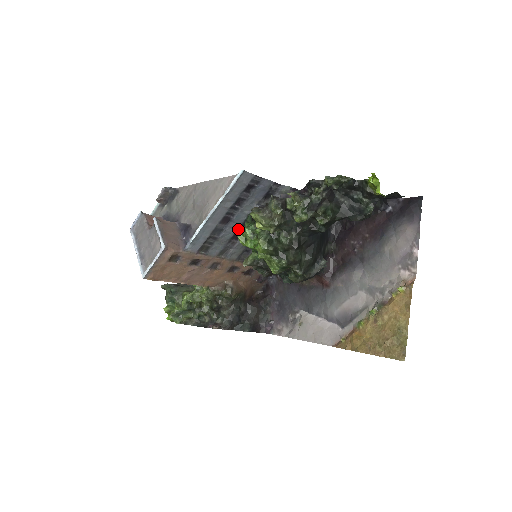
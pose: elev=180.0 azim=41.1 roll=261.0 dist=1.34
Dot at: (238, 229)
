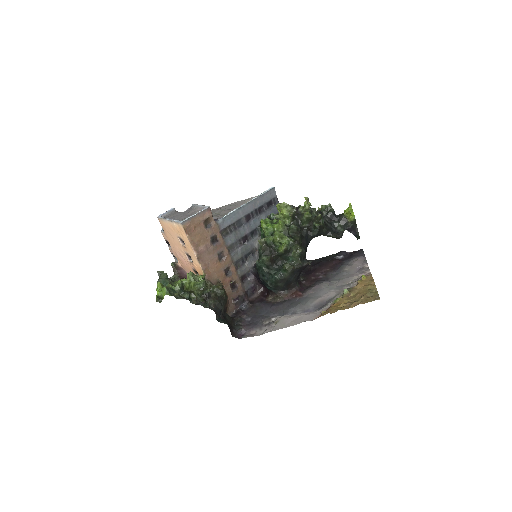
Dot at: (249, 233)
